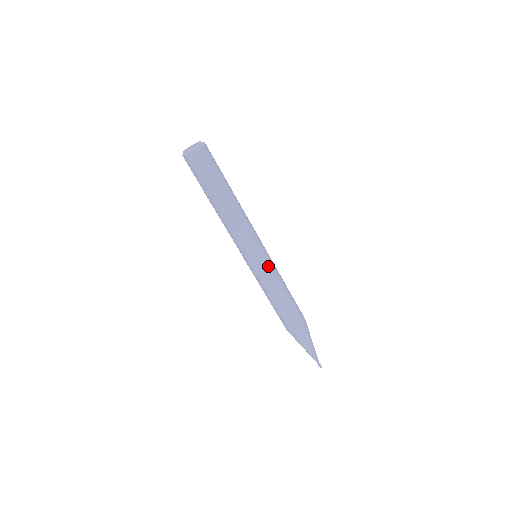
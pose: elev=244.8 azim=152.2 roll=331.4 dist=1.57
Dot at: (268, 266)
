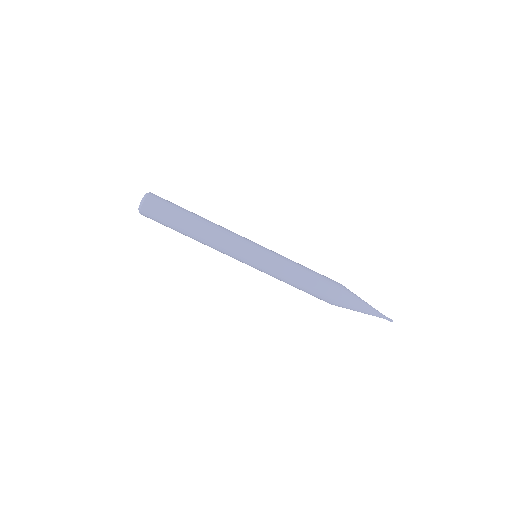
Dot at: (267, 263)
